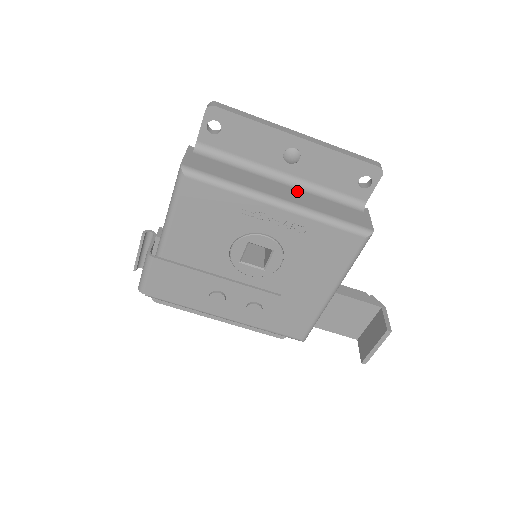
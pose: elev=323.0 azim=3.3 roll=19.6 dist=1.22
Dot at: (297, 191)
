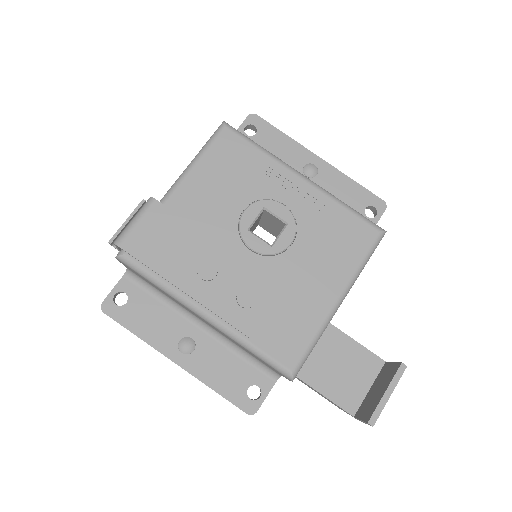
Dot at: occluded
